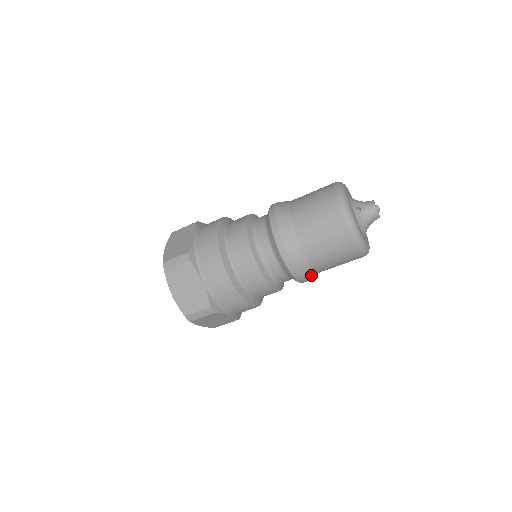
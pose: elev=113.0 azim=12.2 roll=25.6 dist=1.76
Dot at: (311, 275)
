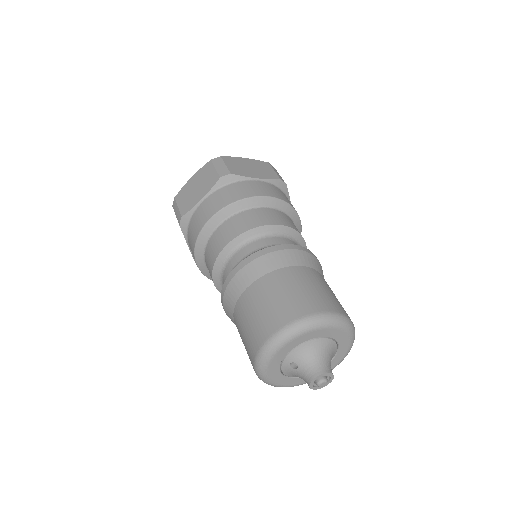
Dot at: occluded
